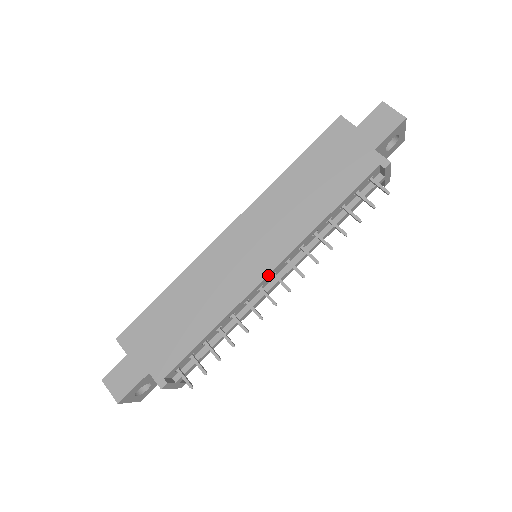
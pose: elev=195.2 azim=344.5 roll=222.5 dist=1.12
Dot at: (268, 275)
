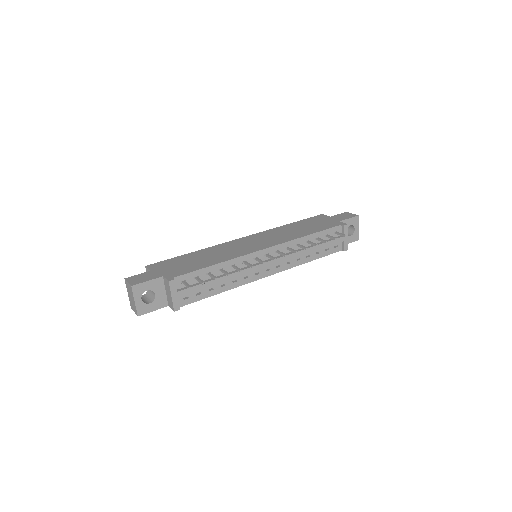
Dot at: (263, 250)
